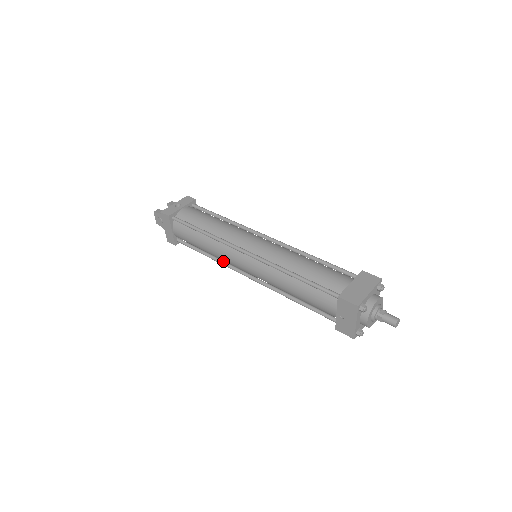
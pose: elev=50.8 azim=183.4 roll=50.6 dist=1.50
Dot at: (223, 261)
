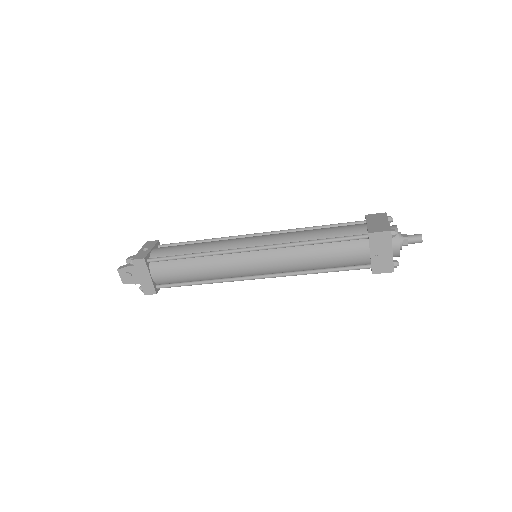
Dot at: (223, 278)
